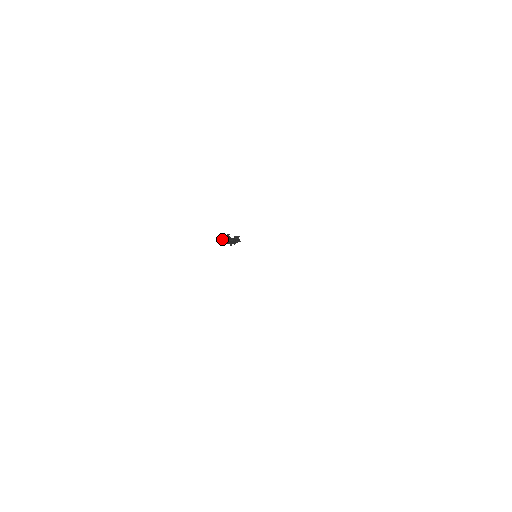
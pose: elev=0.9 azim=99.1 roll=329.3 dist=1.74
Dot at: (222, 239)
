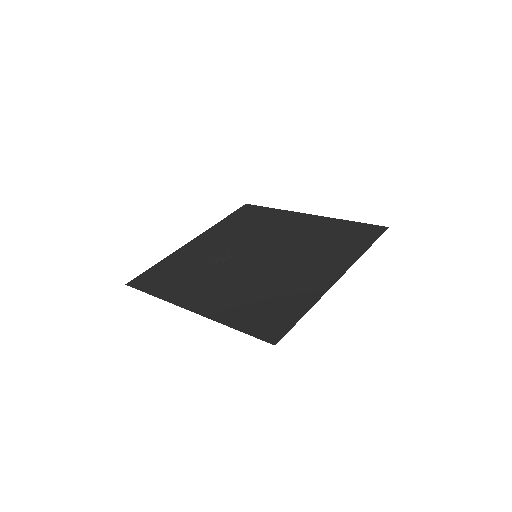
Dot at: (215, 259)
